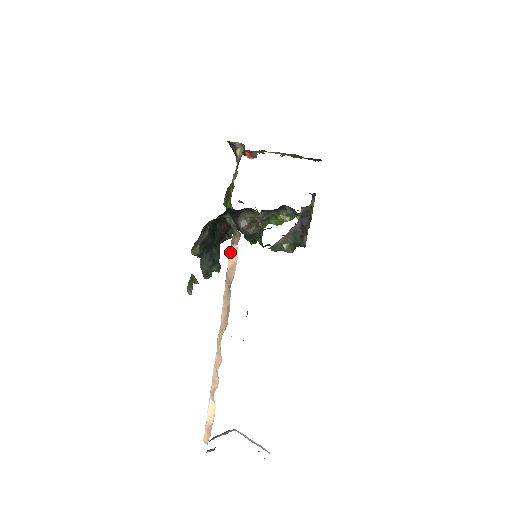
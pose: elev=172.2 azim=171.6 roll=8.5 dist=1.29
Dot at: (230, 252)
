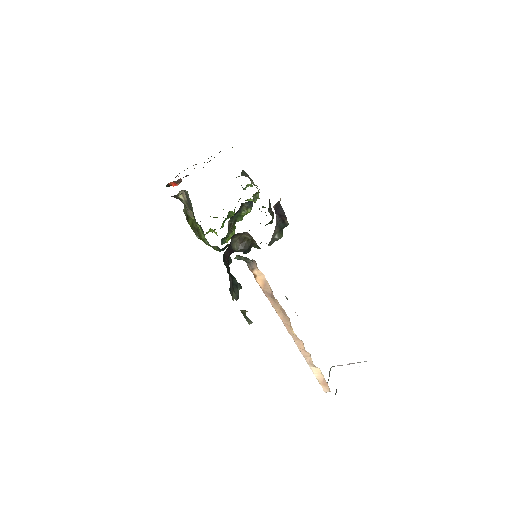
Dot at: (254, 276)
